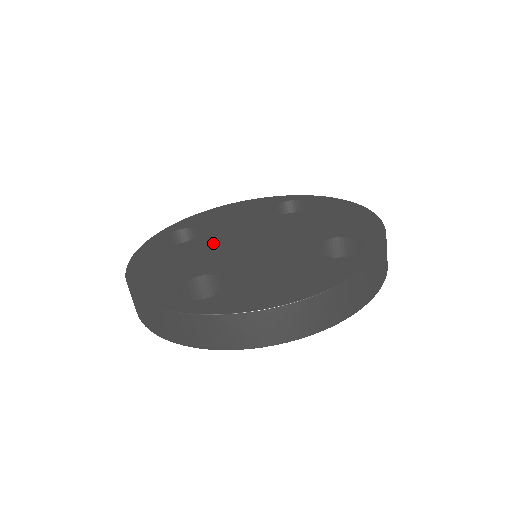
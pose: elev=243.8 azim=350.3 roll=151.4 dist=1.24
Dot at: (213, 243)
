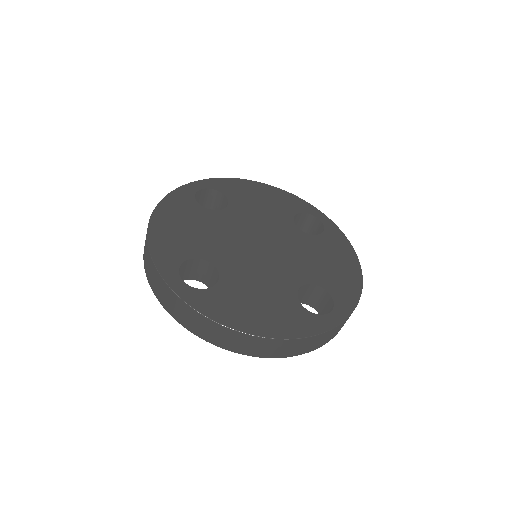
Dot at: (230, 227)
